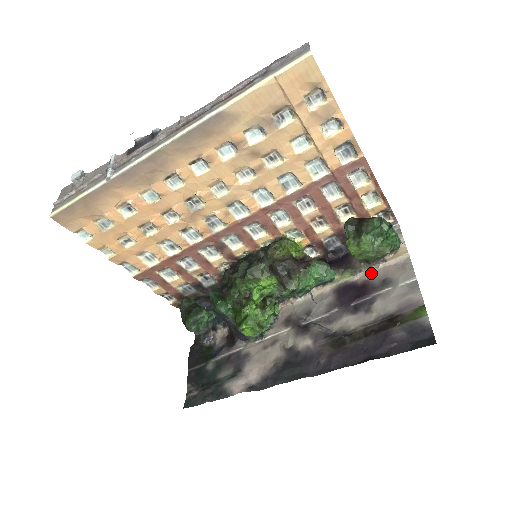
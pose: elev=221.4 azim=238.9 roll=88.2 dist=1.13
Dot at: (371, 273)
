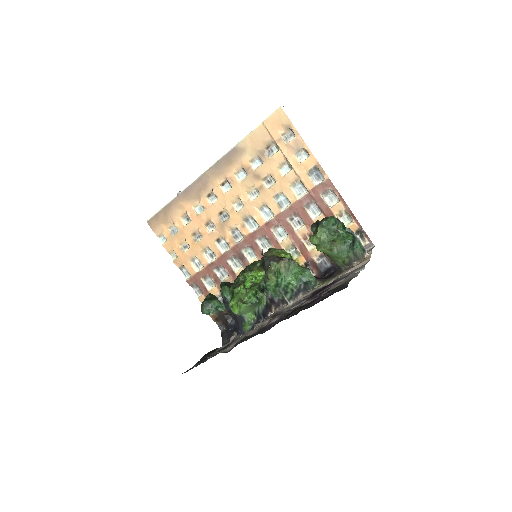
Dot at: (340, 276)
